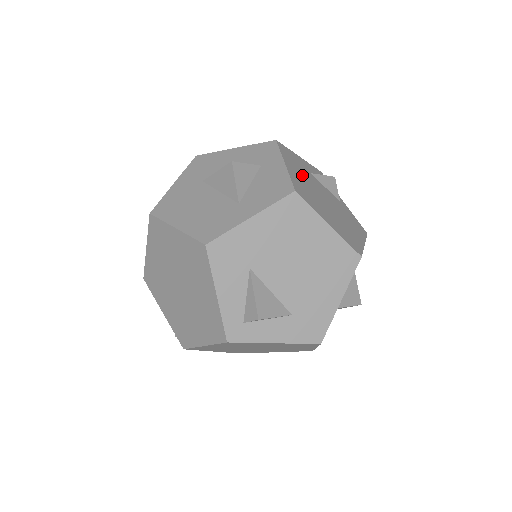
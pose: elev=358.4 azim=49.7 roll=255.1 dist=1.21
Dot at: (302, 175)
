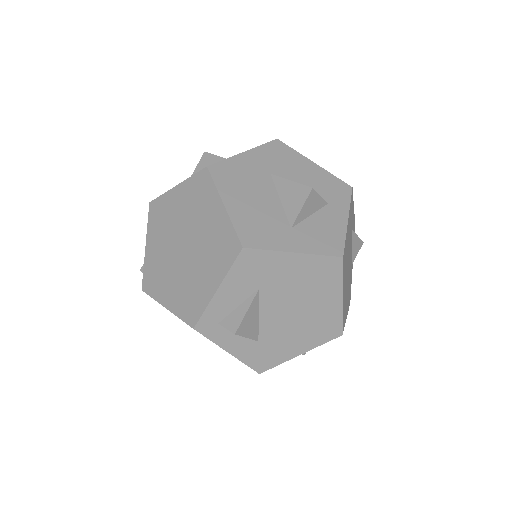
Dot at: (349, 234)
